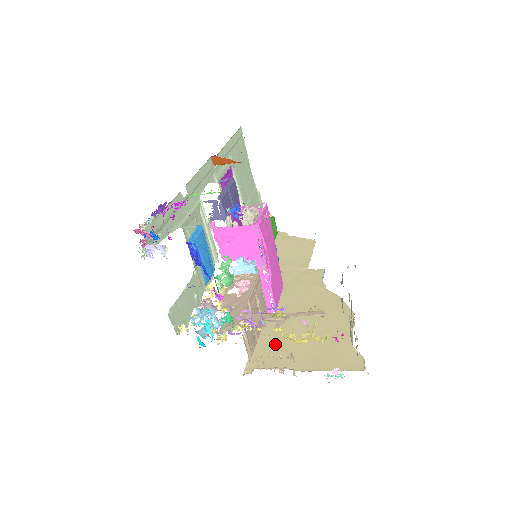
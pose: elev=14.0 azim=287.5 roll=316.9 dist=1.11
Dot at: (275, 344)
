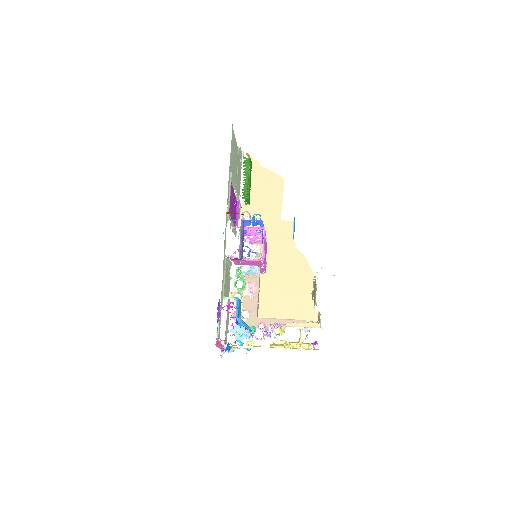
Dot at: (268, 302)
